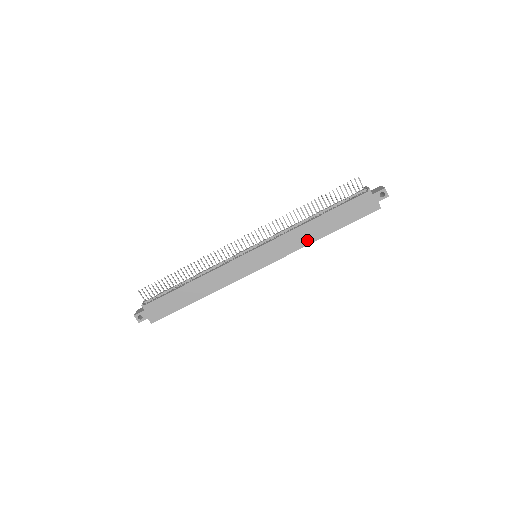
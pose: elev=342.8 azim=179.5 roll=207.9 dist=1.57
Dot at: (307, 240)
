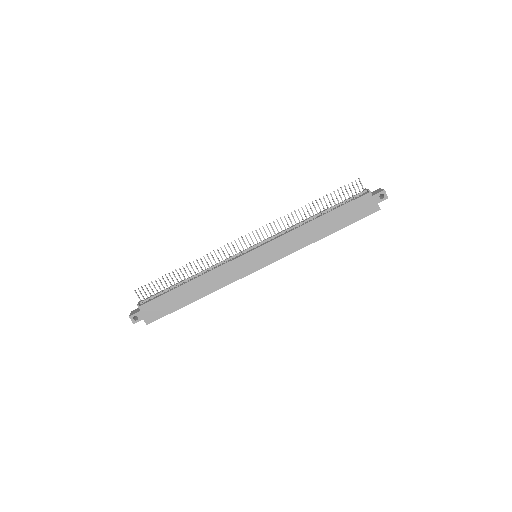
Dot at: (308, 240)
